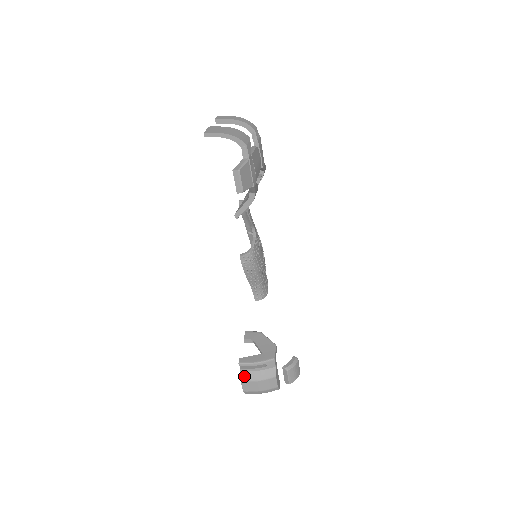
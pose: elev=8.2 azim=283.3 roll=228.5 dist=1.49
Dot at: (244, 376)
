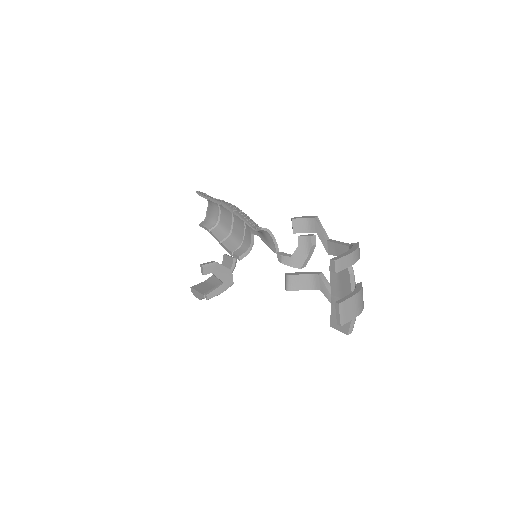
Dot at: occluded
